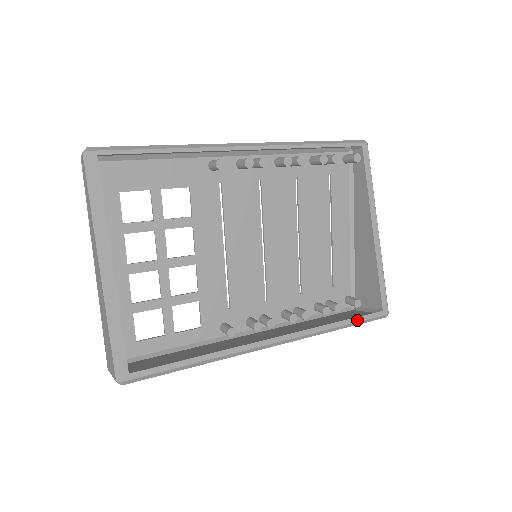
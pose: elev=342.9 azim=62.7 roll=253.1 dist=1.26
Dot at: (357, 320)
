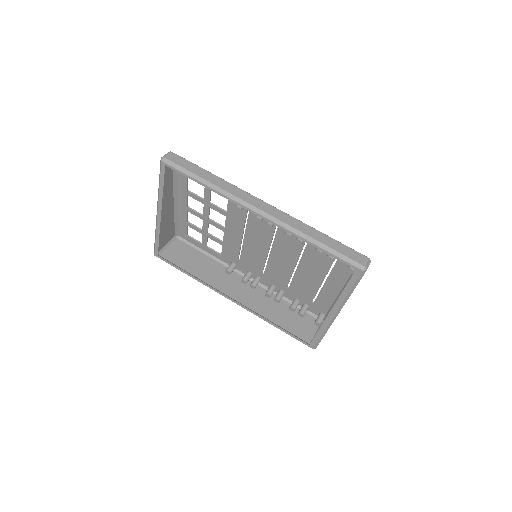
Dot at: (288, 333)
